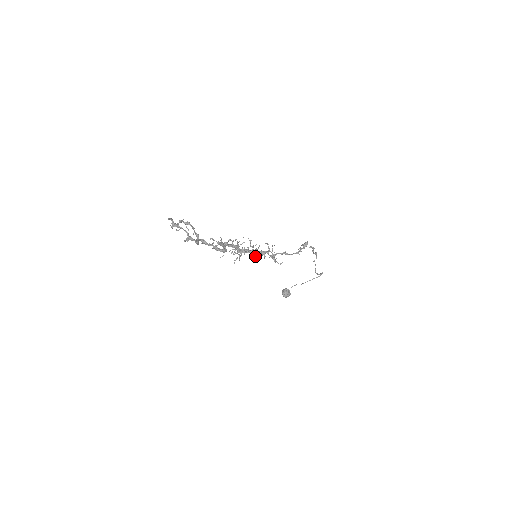
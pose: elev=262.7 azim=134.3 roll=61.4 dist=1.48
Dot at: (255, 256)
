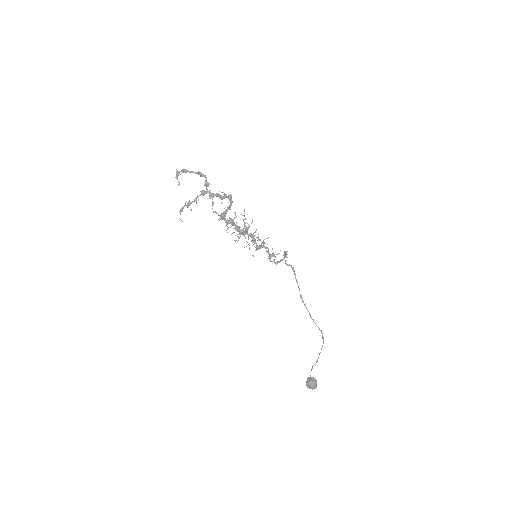
Dot at: occluded
